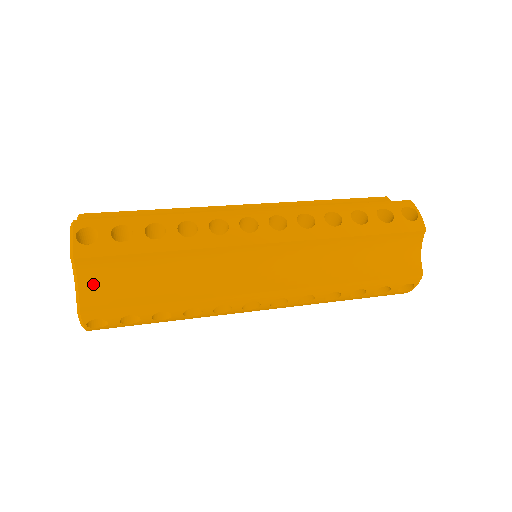
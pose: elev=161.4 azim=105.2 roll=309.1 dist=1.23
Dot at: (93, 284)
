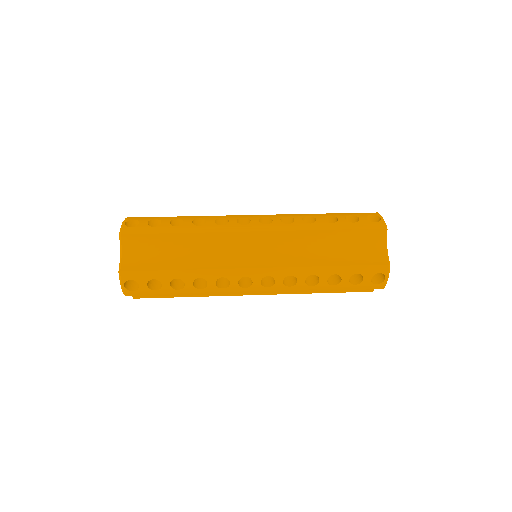
Dot at: (132, 255)
